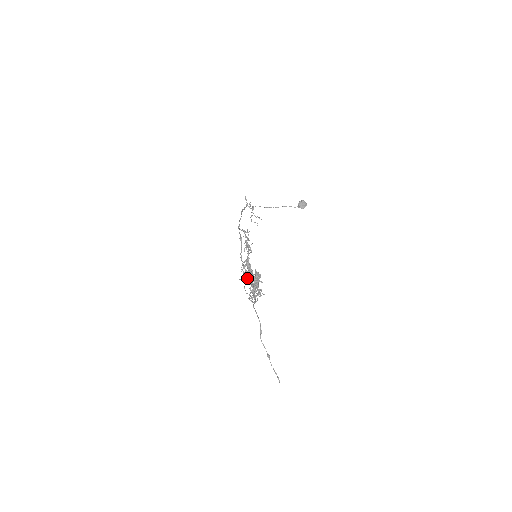
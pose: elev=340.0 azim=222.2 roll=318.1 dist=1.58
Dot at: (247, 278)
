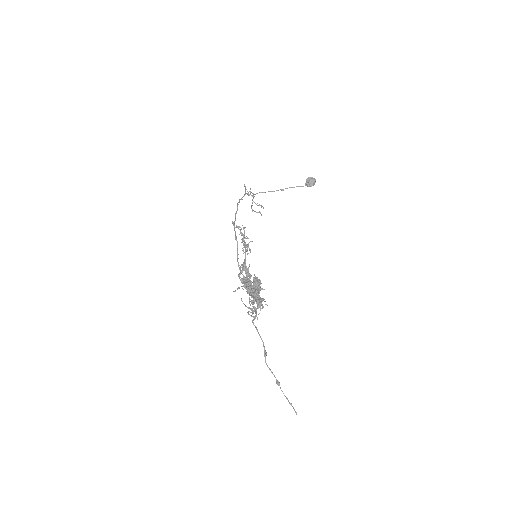
Dot at: (244, 287)
